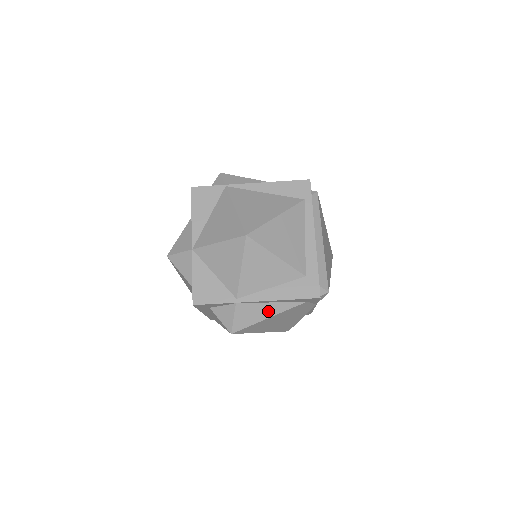
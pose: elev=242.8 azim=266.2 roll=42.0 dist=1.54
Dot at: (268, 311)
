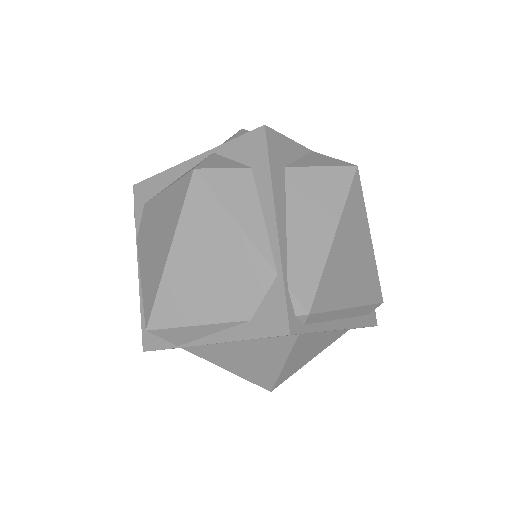
Dot at: occluded
